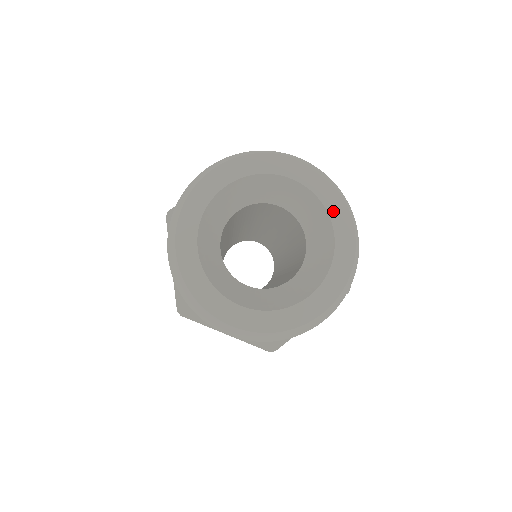
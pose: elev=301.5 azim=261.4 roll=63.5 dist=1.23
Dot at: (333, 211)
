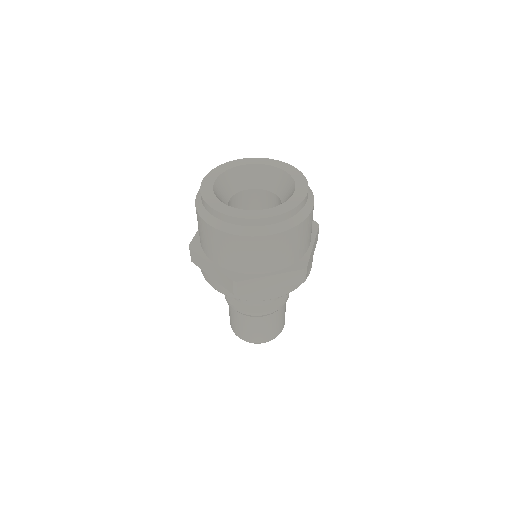
Dot at: (275, 165)
